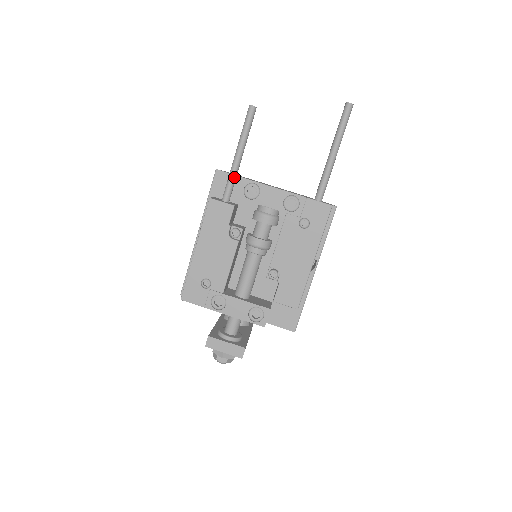
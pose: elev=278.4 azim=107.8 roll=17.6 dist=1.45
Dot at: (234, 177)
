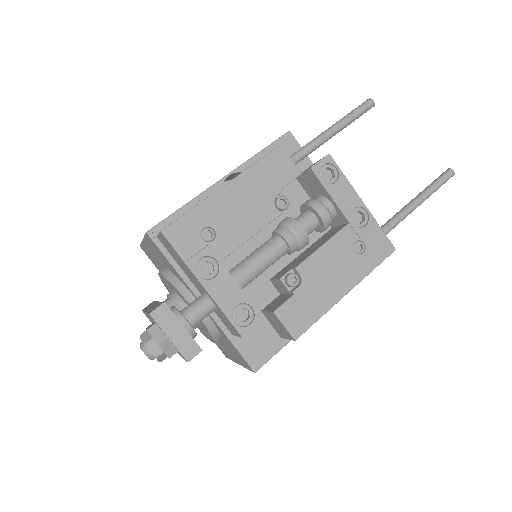
Dot at: (313, 148)
